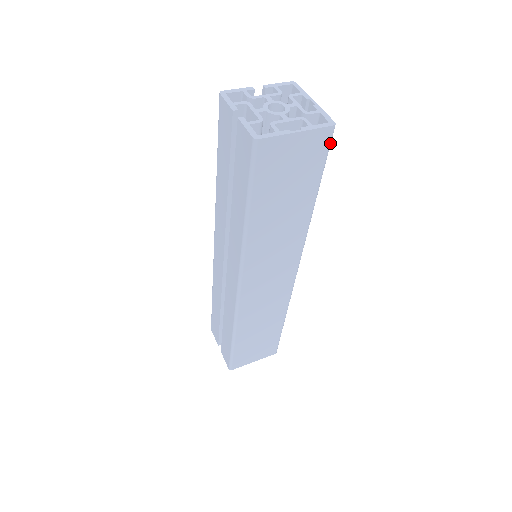
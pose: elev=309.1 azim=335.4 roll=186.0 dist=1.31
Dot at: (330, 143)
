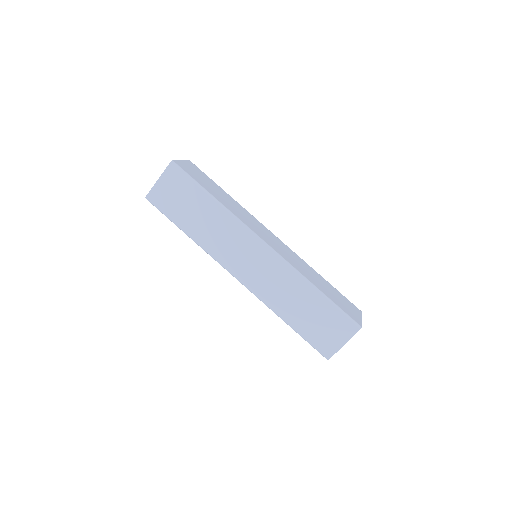
Dot at: (180, 169)
